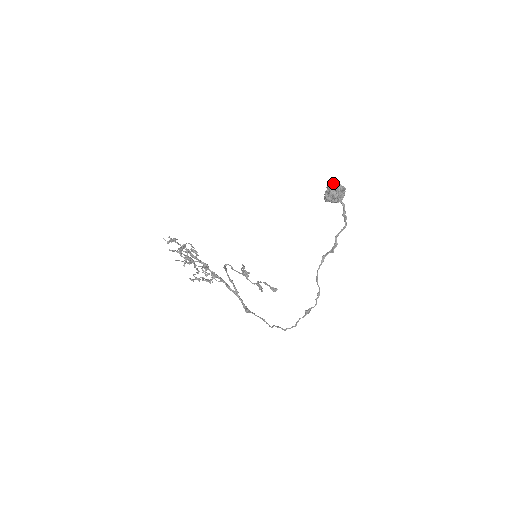
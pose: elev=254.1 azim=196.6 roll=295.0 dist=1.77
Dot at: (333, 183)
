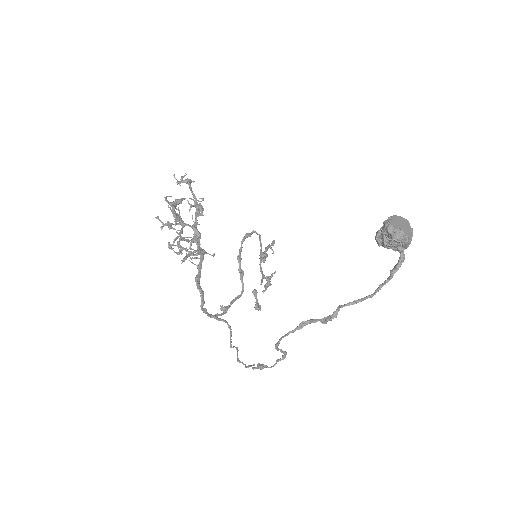
Dot at: (388, 225)
